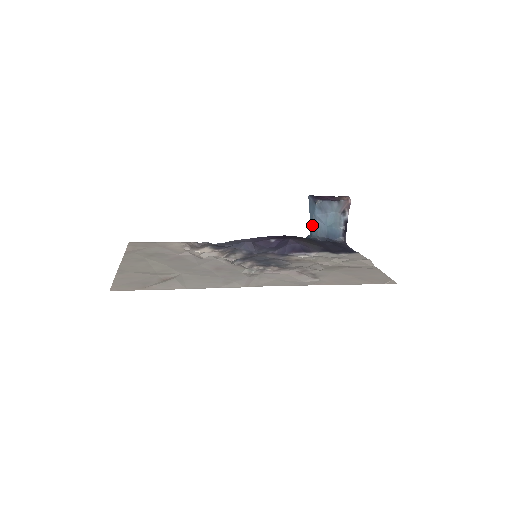
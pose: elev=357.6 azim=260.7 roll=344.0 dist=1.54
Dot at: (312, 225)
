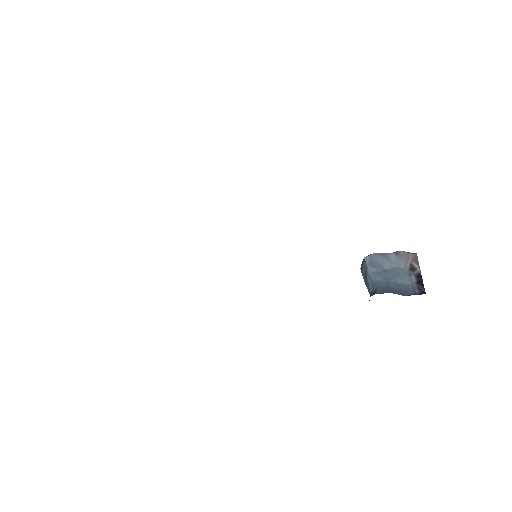
Dot at: (369, 290)
